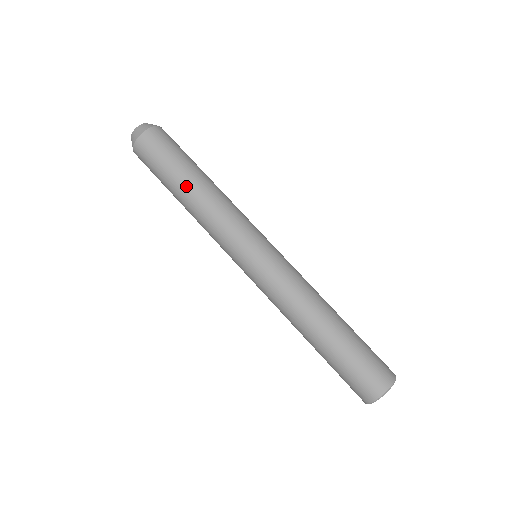
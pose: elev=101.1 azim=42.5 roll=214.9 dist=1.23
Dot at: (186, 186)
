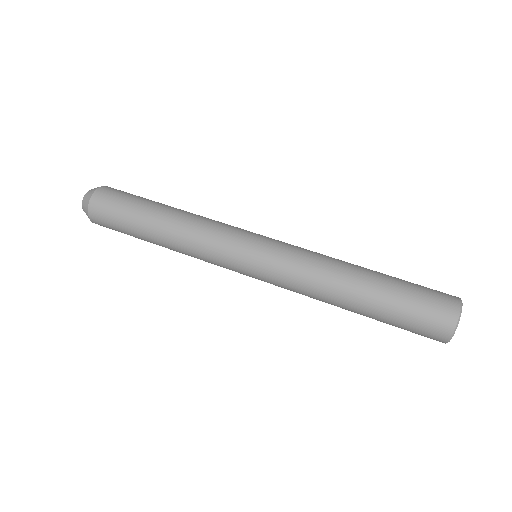
Dot at: (153, 232)
